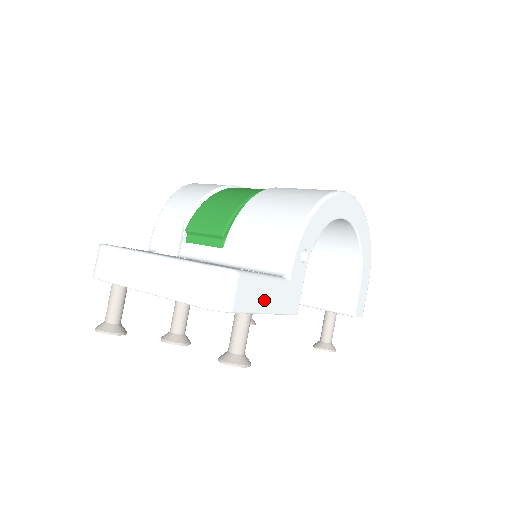
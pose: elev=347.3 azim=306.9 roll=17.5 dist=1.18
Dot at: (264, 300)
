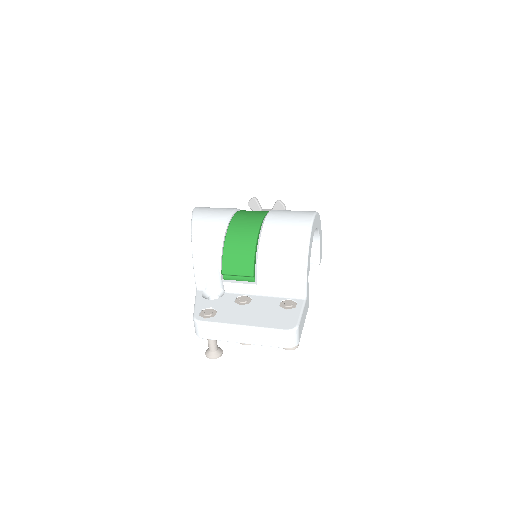
Dot at: (303, 320)
